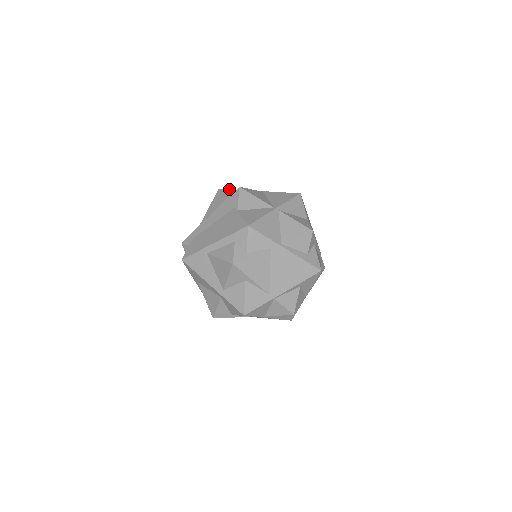
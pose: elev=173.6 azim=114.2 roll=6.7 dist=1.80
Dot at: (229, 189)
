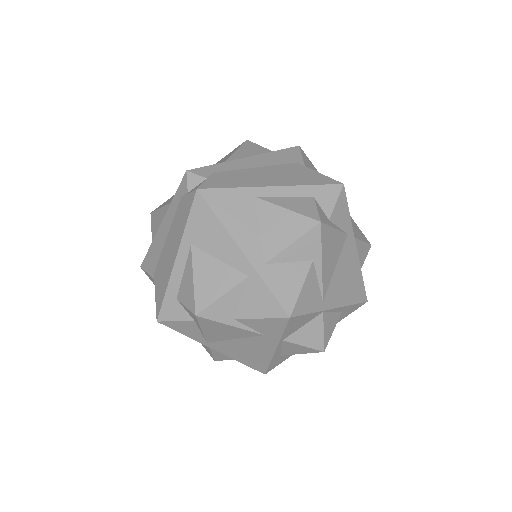
Dot at: occluded
